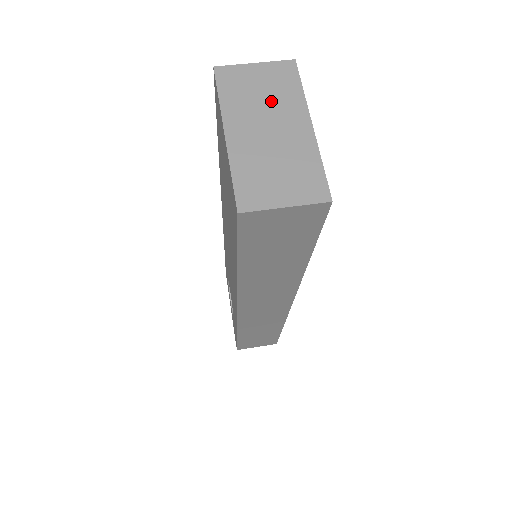
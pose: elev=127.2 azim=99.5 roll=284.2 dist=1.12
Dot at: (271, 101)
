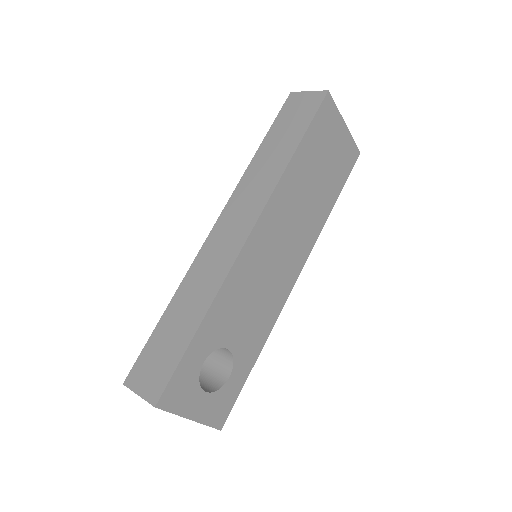
Dot at: occluded
